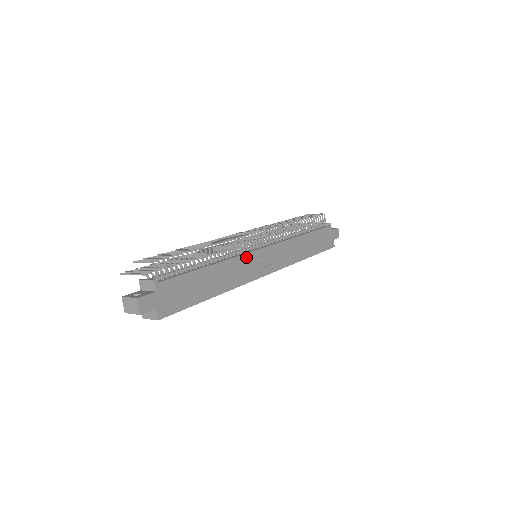
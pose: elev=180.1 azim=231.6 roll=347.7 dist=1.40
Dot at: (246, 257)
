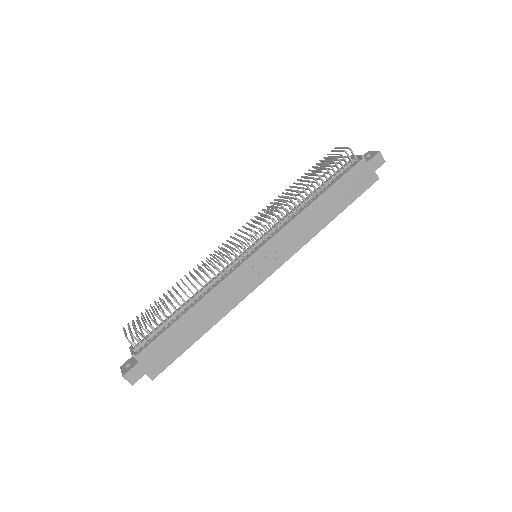
Dot at: (233, 276)
